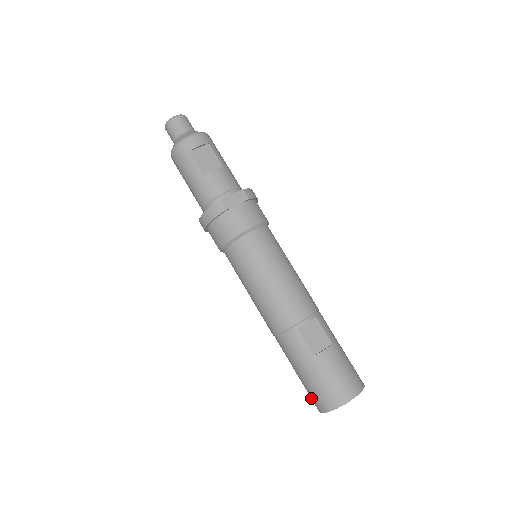
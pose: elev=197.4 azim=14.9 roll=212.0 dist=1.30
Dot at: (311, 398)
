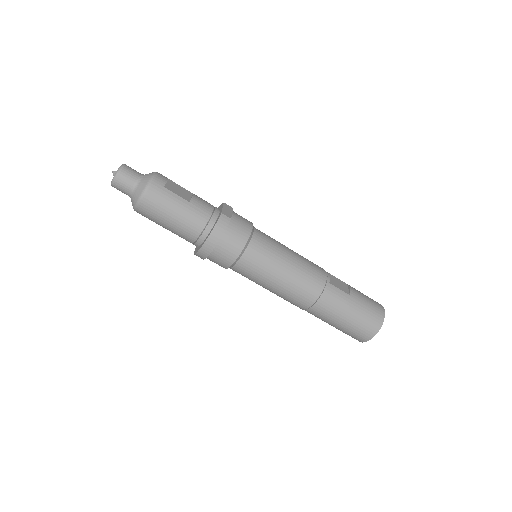
Dot at: (360, 333)
